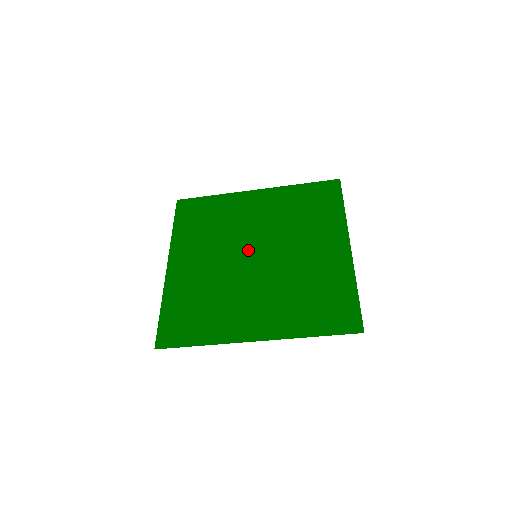
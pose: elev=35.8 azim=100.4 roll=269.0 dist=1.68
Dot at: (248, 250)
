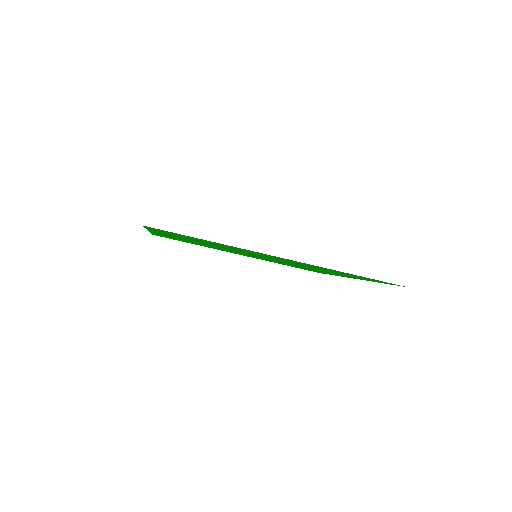
Dot at: occluded
